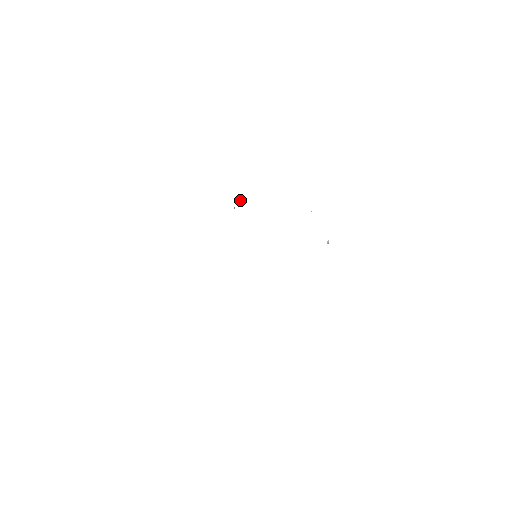
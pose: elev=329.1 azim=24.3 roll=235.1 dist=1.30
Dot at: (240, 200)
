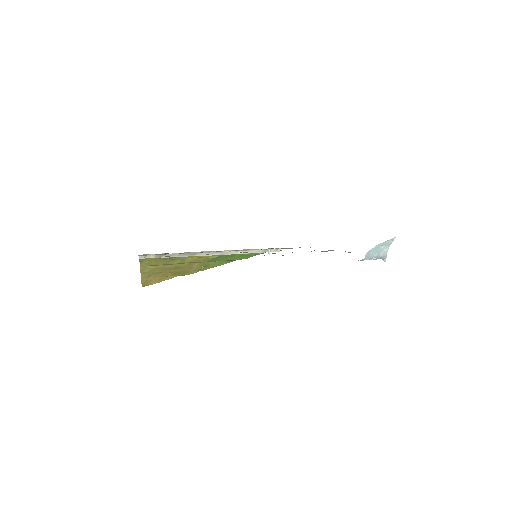
Dot at: (268, 253)
